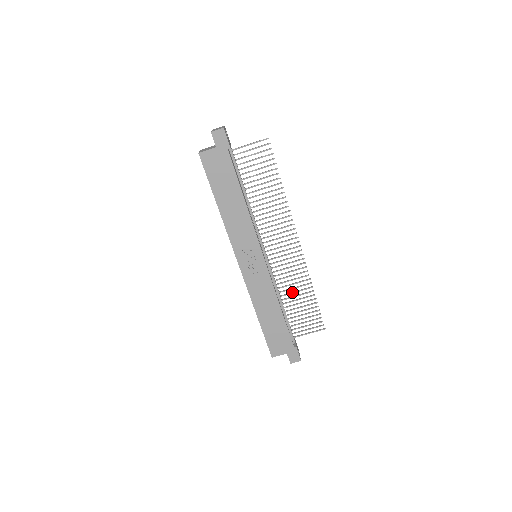
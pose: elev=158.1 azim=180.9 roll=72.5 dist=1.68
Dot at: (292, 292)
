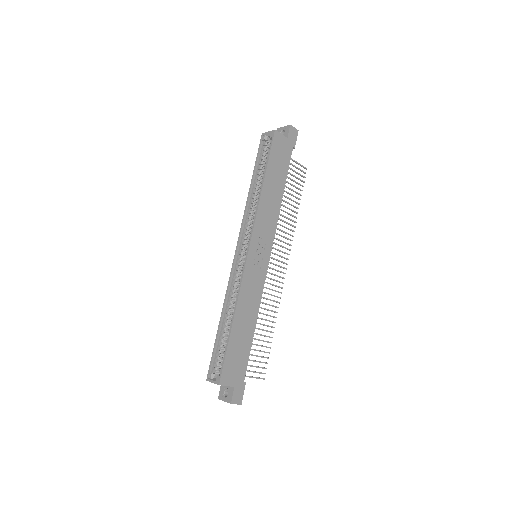
Dot at: occluded
